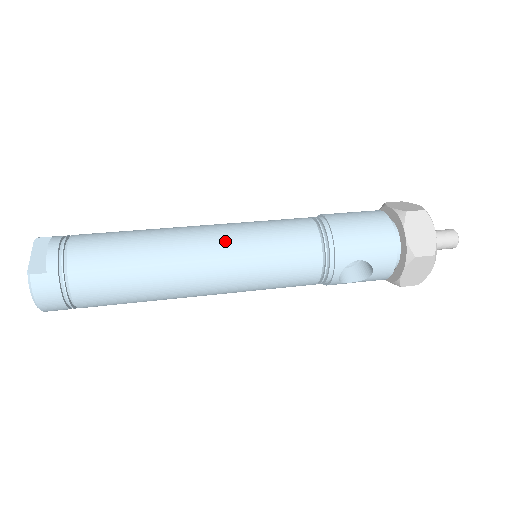
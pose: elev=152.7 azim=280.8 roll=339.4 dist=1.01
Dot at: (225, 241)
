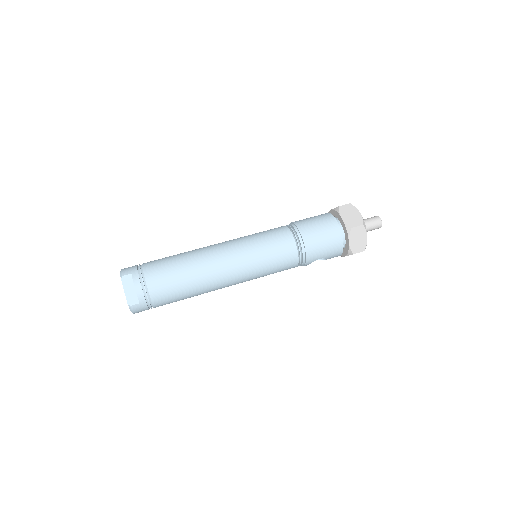
Dot at: (241, 265)
